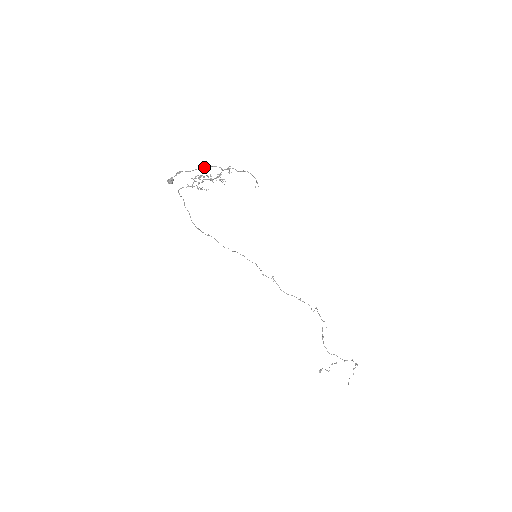
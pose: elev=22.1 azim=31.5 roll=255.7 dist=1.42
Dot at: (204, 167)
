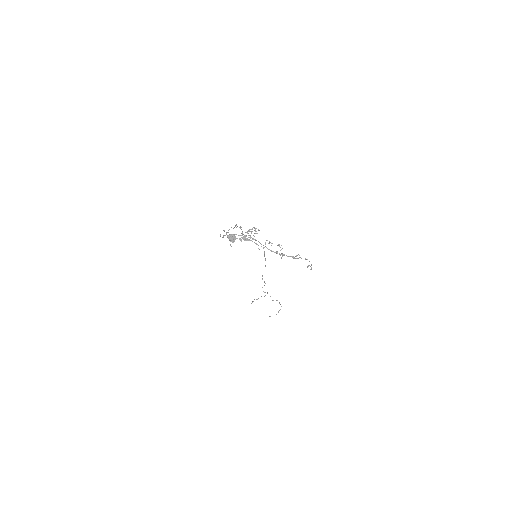
Dot at: (276, 252)
